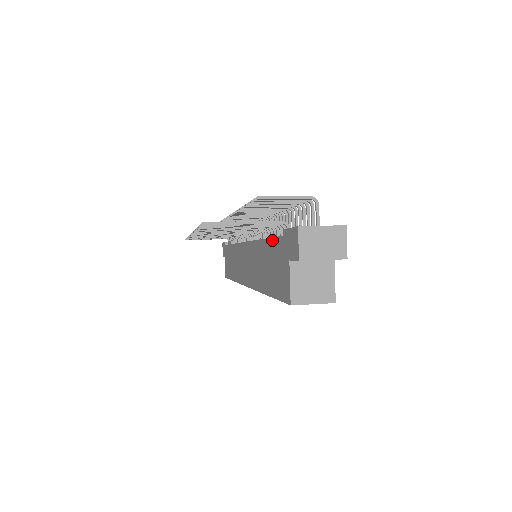
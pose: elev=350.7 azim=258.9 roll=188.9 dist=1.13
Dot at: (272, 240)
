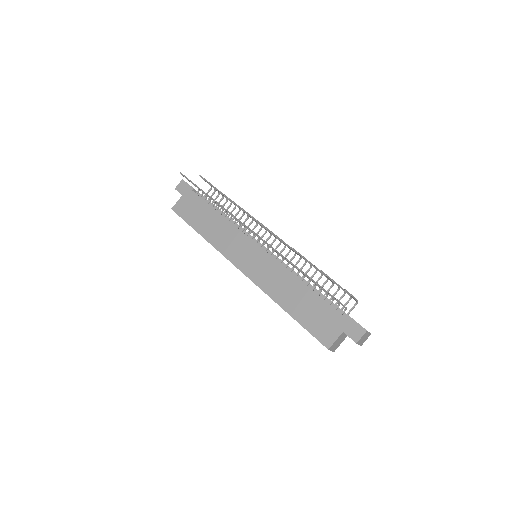
Dot at: (323, 300)
